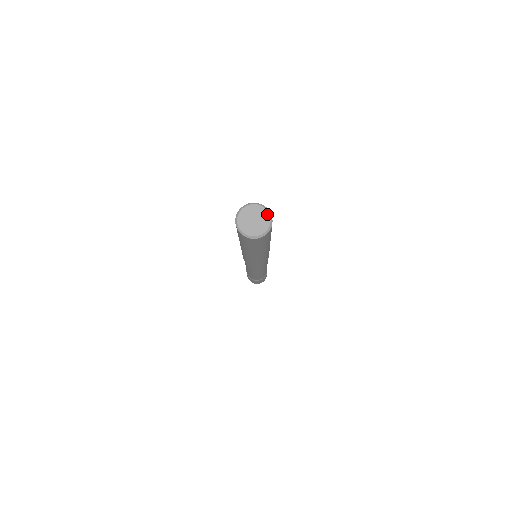
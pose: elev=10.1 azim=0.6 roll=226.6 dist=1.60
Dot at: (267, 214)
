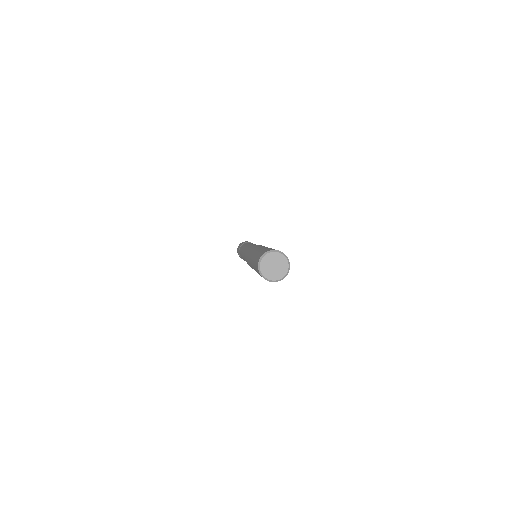
Dot at: (287, 268)
